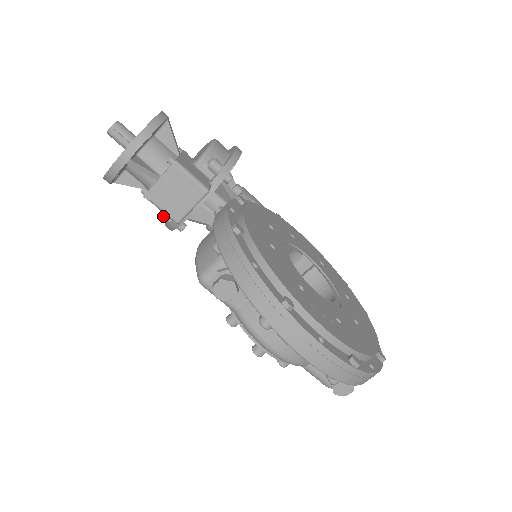
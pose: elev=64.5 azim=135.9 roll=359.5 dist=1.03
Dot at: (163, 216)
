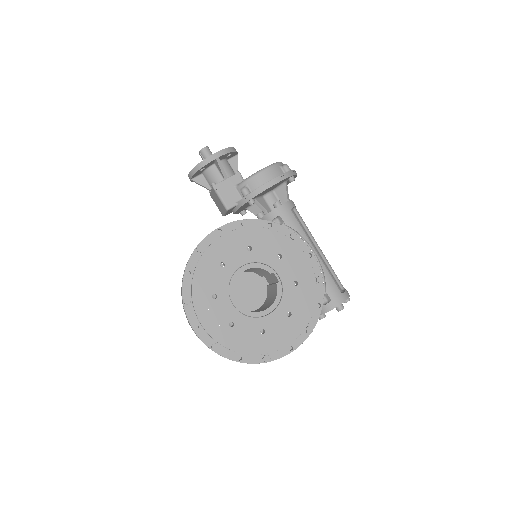
Dot at: occluded
